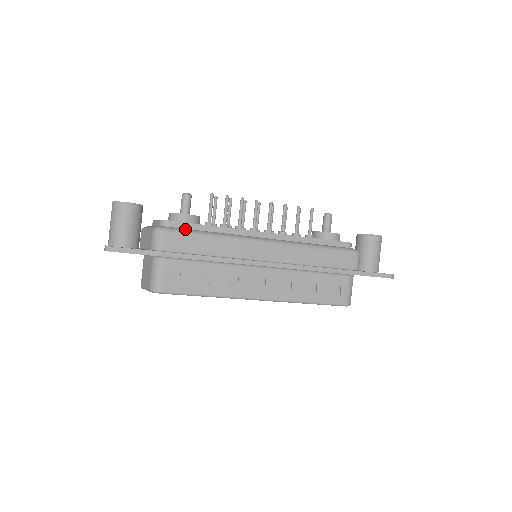
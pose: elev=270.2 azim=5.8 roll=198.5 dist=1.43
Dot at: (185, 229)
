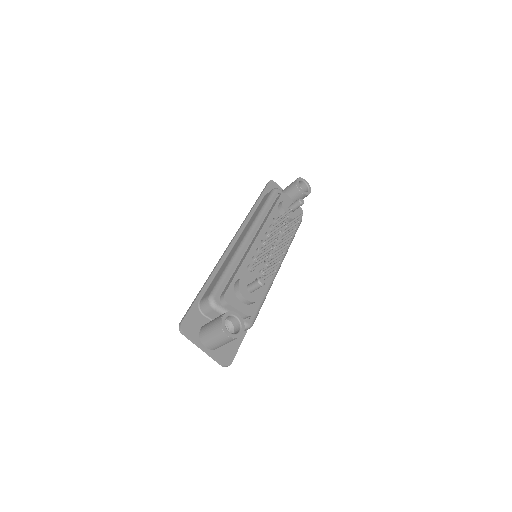
Dot at: occluded
